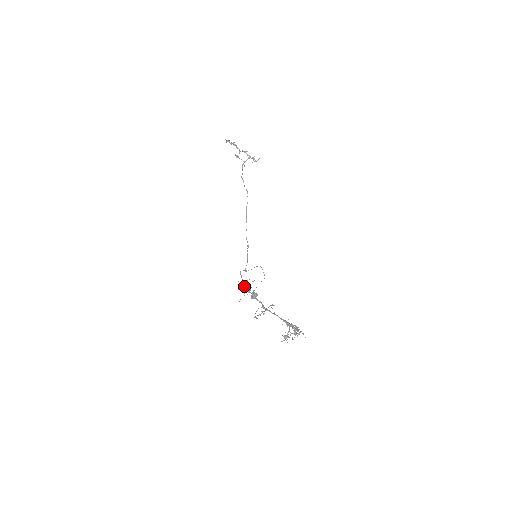
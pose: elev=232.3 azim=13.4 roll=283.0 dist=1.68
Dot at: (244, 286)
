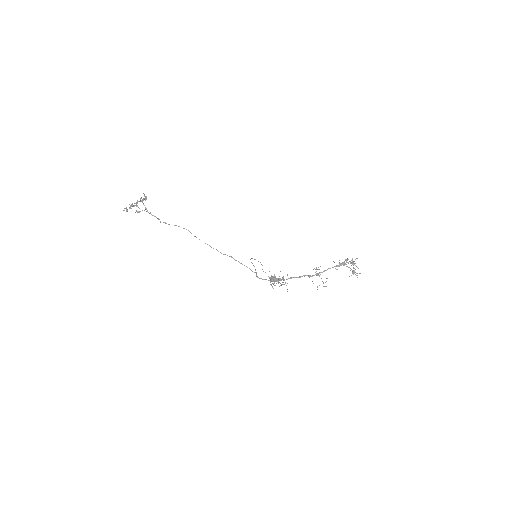
Dot at: occluded
